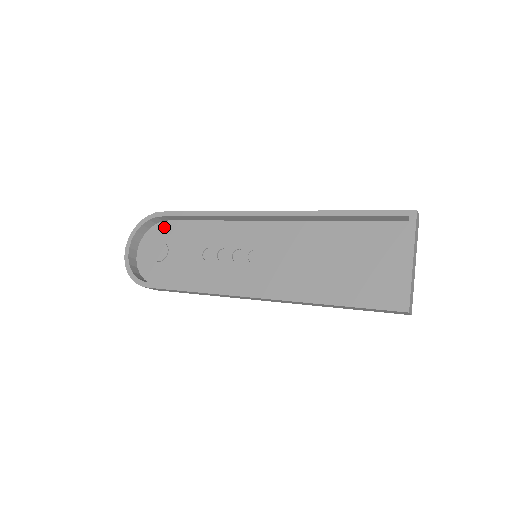
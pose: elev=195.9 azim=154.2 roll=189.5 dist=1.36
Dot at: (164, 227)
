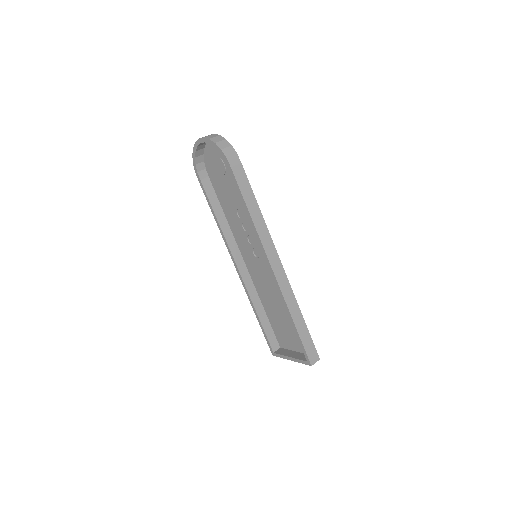
Dot at: occluded
